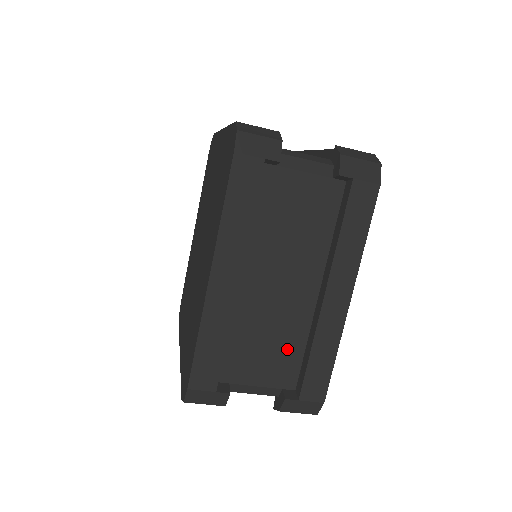
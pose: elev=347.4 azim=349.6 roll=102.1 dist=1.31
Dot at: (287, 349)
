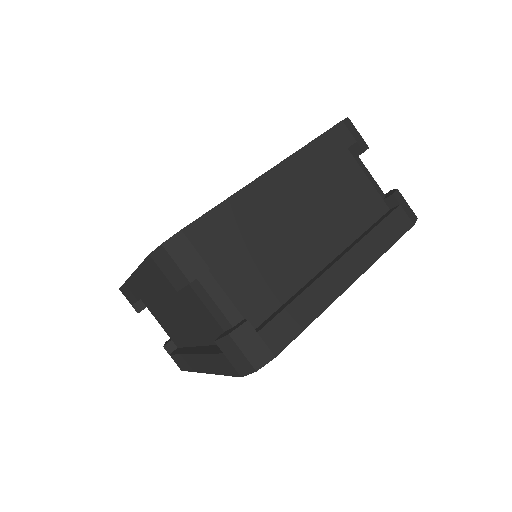
Dot at: (177, 335)
